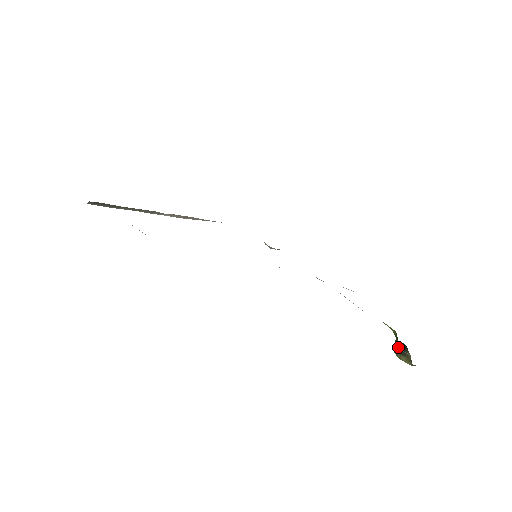
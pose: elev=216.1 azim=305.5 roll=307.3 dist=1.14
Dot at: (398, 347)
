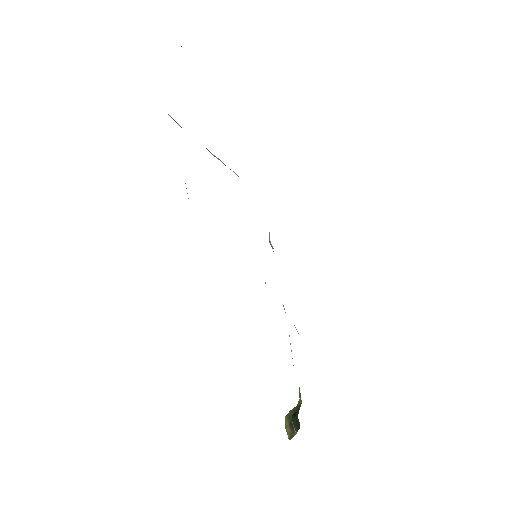
Dot at: (293, 418)
